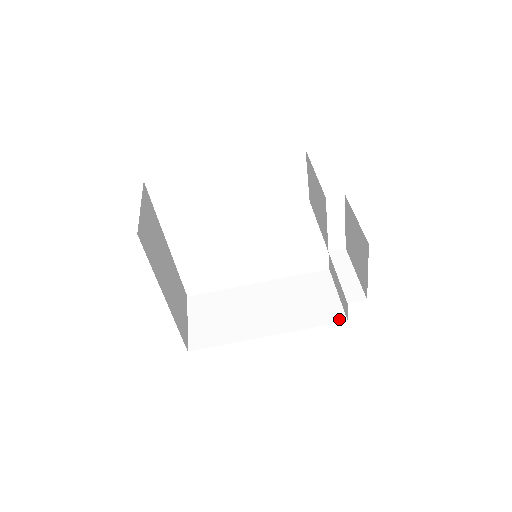
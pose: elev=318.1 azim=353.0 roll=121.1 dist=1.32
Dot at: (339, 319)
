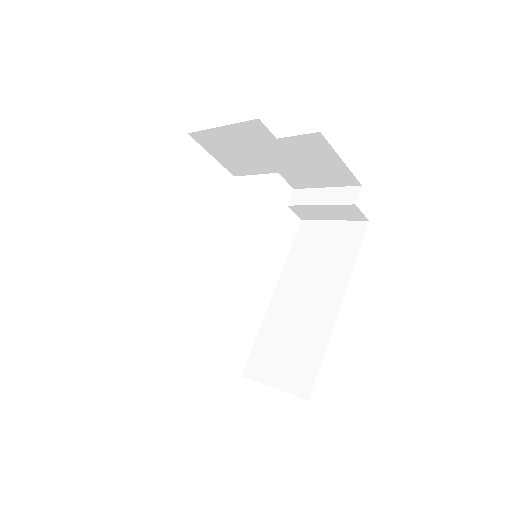
Dot at: (362, 228)
